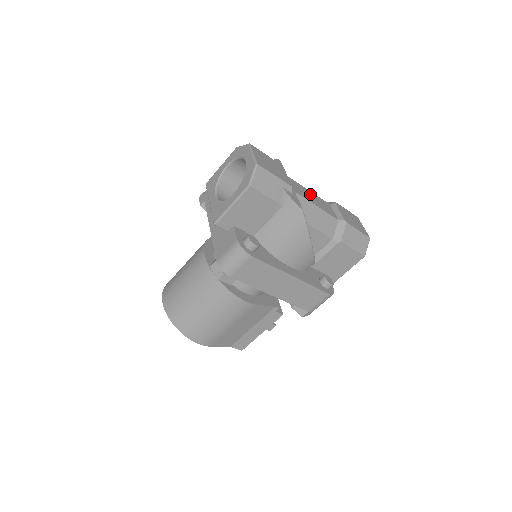
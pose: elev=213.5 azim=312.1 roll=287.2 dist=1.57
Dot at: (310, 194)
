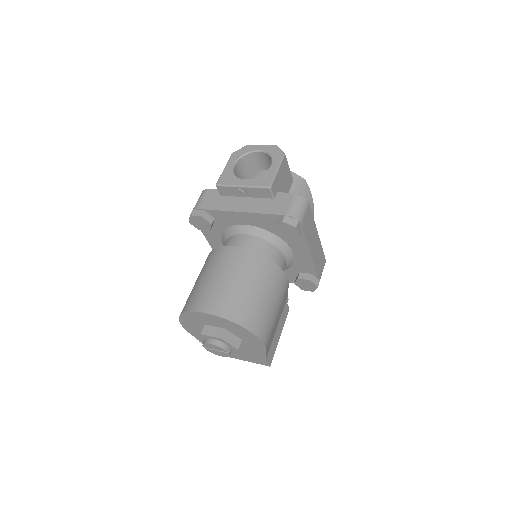
Dot at: occluded
